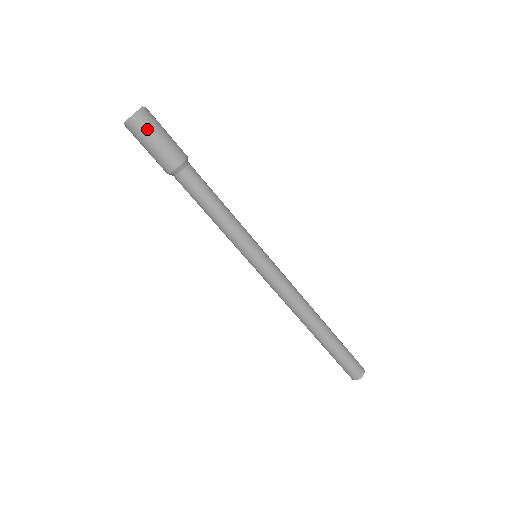
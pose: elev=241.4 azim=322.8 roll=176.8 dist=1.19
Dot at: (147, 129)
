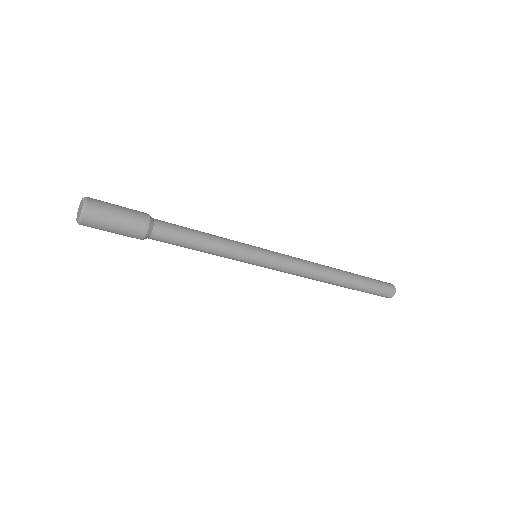
Dot at: (98, 225)
